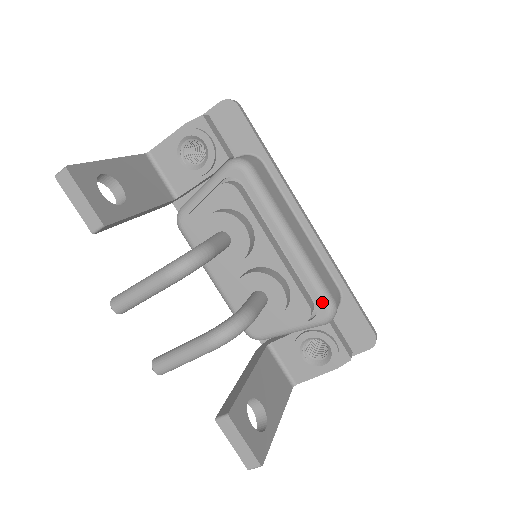
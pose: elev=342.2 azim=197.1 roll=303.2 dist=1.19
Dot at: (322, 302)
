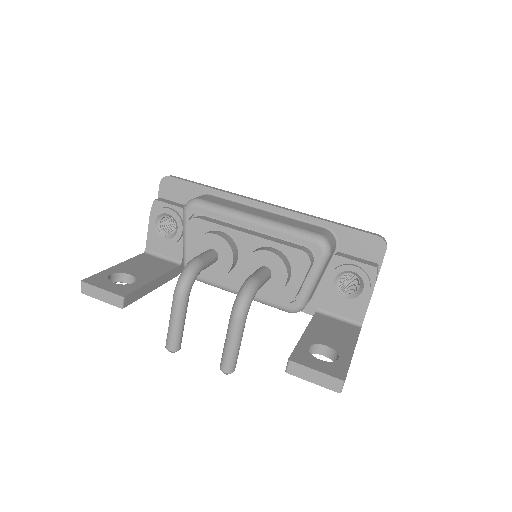
Dot at: (310, 241)
